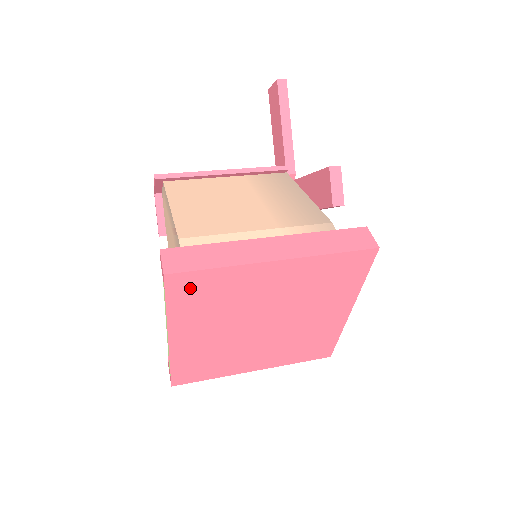
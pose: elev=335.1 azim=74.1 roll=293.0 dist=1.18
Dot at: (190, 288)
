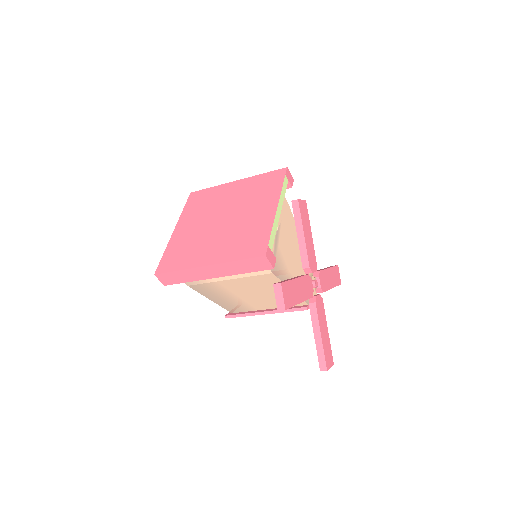
Dot at: (197, 198)
